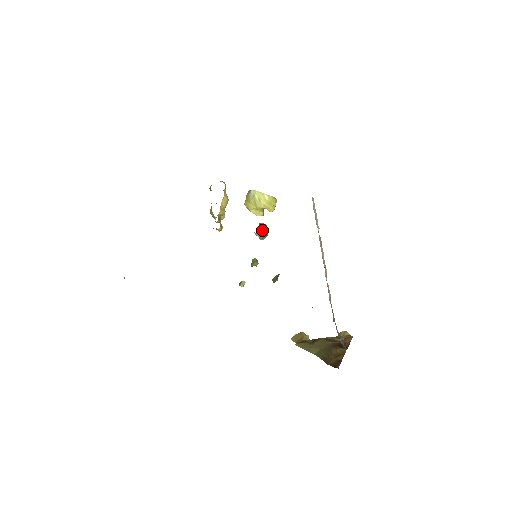
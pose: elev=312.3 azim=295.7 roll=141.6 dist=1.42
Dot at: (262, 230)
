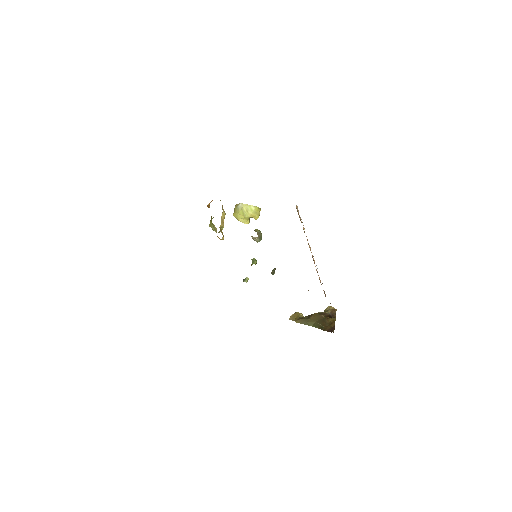
Dot at: (258, 235)
